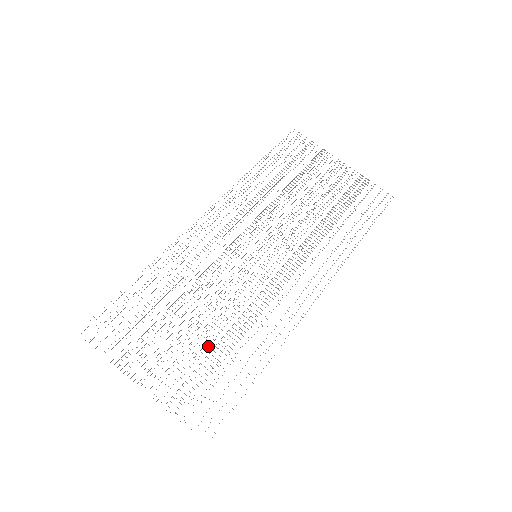
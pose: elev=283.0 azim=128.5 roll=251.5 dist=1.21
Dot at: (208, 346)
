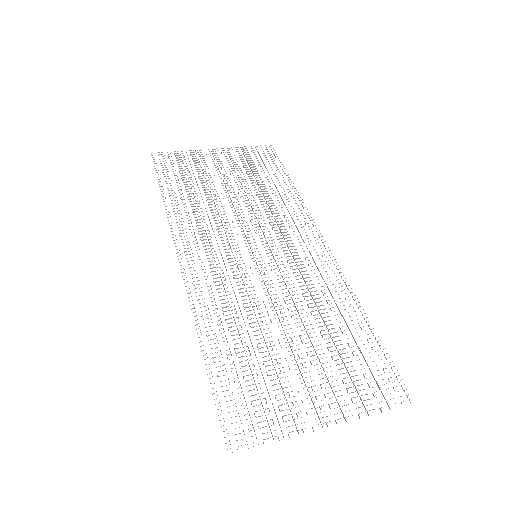
Dot at: (320, 344)
